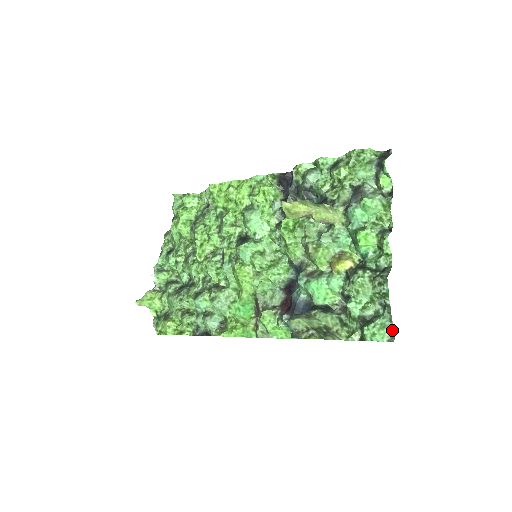
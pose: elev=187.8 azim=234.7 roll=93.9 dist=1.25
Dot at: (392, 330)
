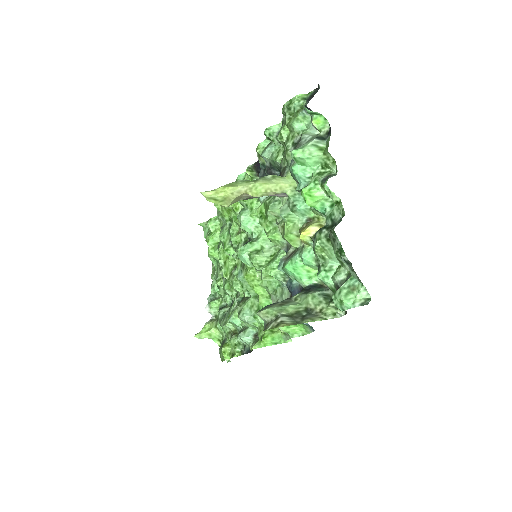
Dot at: (364, 290)
